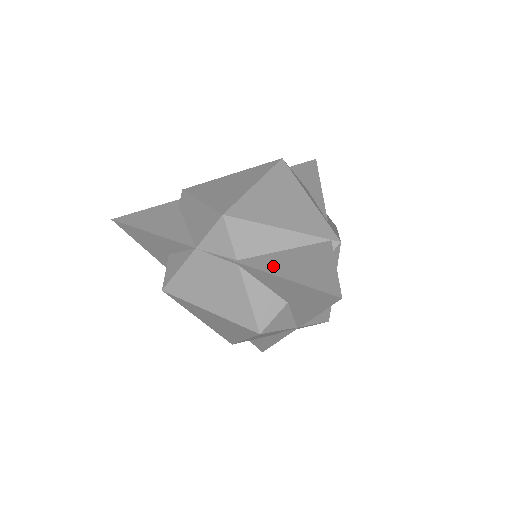
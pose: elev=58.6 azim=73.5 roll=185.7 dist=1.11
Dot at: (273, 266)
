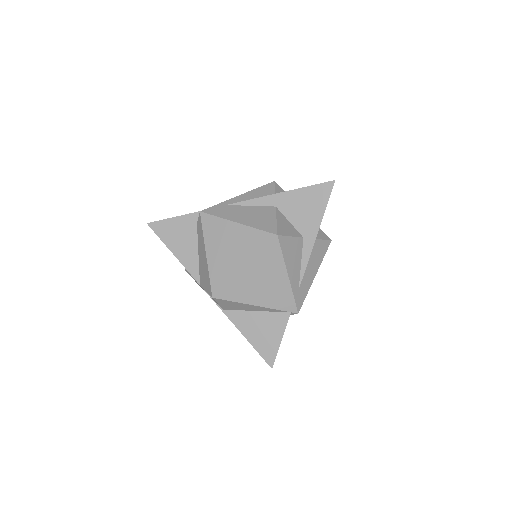
Dot at: (243, 325)
